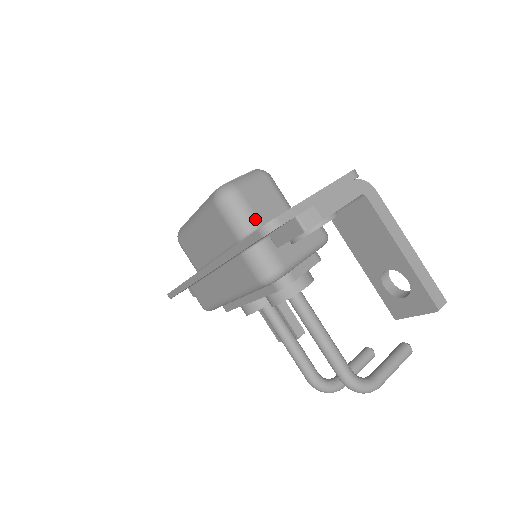
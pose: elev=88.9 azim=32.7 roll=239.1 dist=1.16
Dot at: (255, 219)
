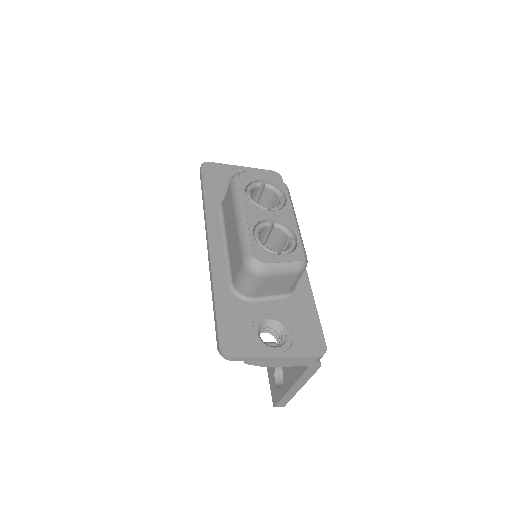
Dot at: (253, 293)
